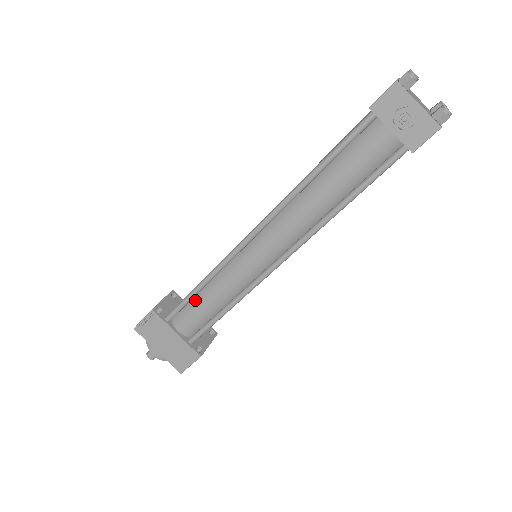
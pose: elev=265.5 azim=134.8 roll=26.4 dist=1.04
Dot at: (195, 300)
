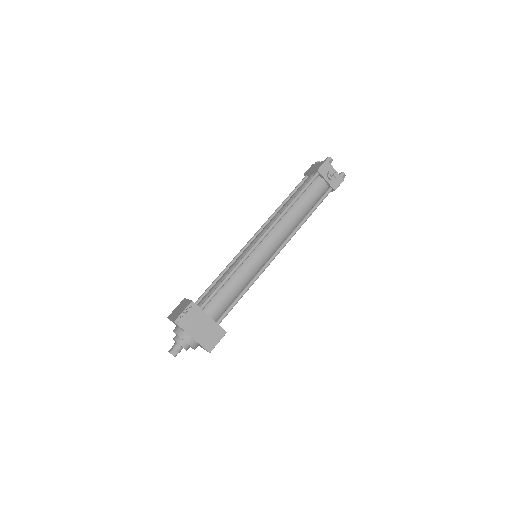
Dot at: (223, 289)
